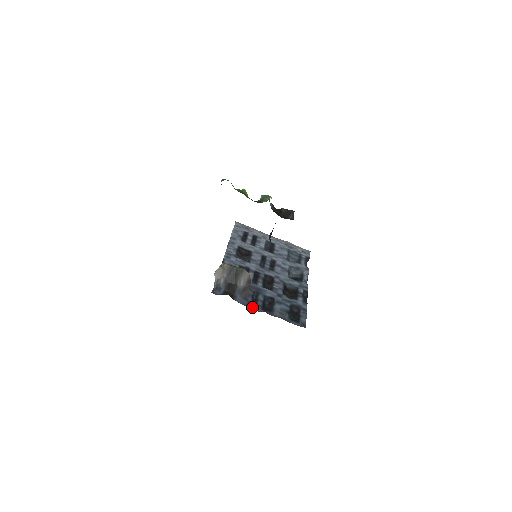
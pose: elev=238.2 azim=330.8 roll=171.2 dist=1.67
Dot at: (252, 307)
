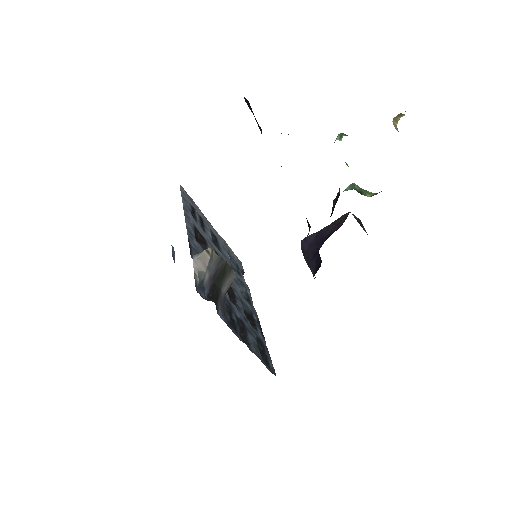
Dot at: (234, 331)
